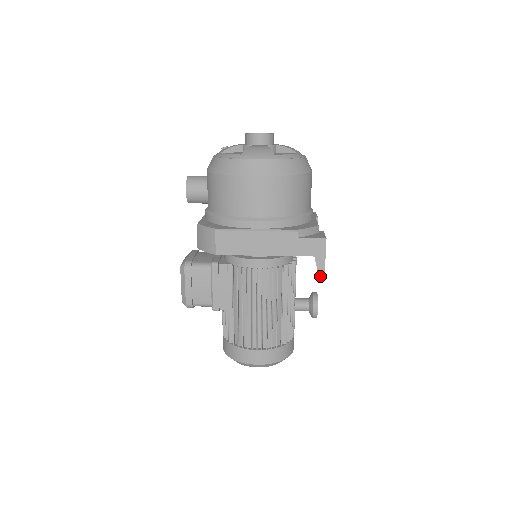
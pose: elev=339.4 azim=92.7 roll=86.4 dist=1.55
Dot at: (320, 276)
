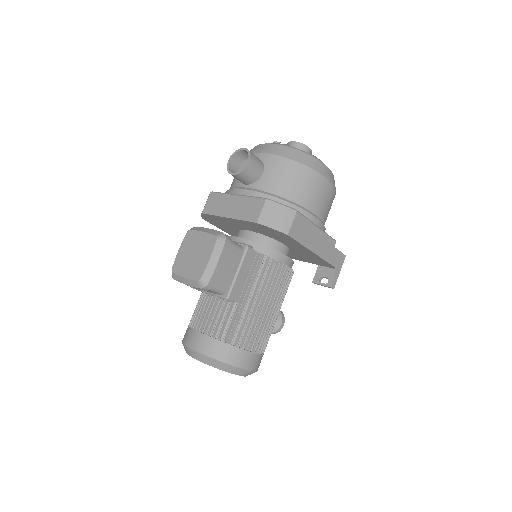
Dot at: (332, 287)
